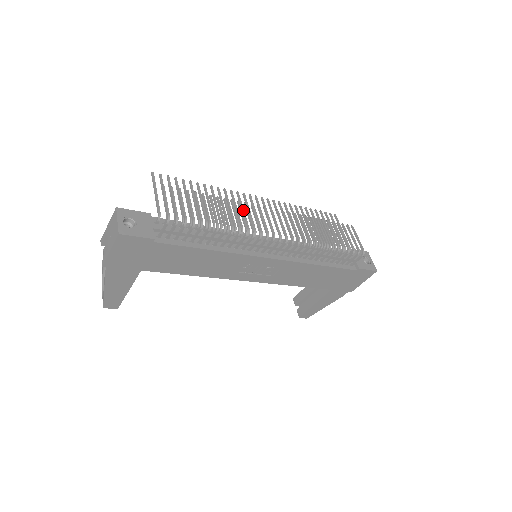
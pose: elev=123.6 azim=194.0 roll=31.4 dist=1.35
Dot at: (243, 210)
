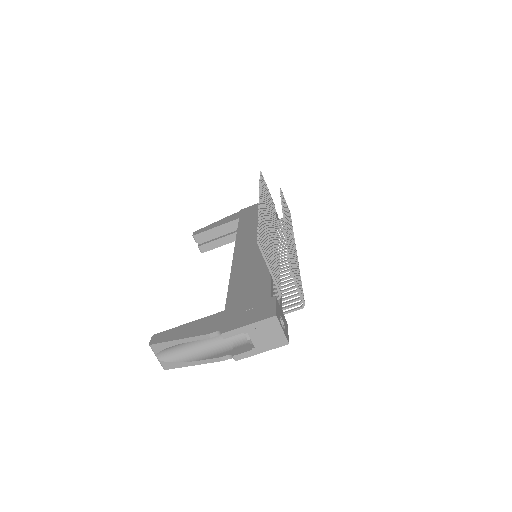
Dot at: occluded
